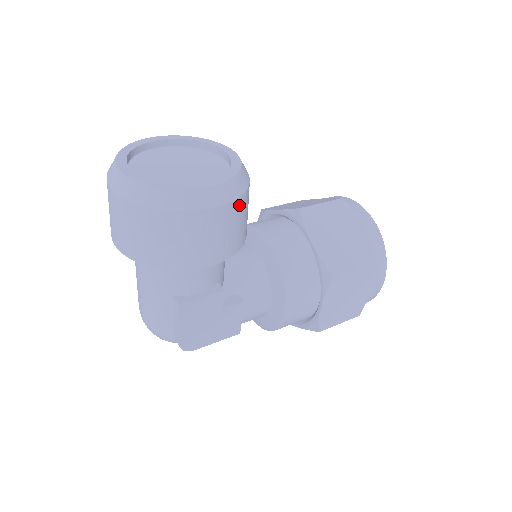
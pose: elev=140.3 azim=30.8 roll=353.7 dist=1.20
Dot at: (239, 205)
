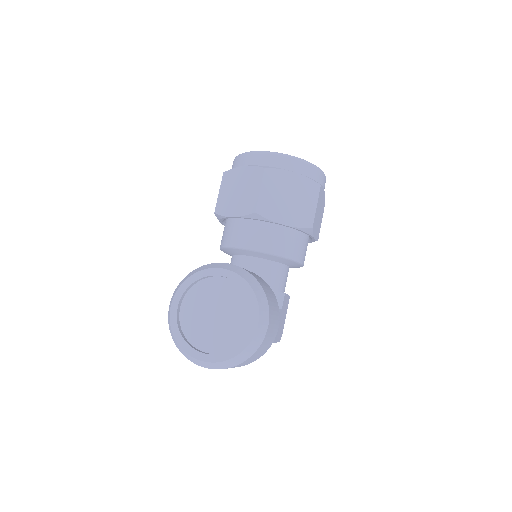
Dot at: (268, 299)
